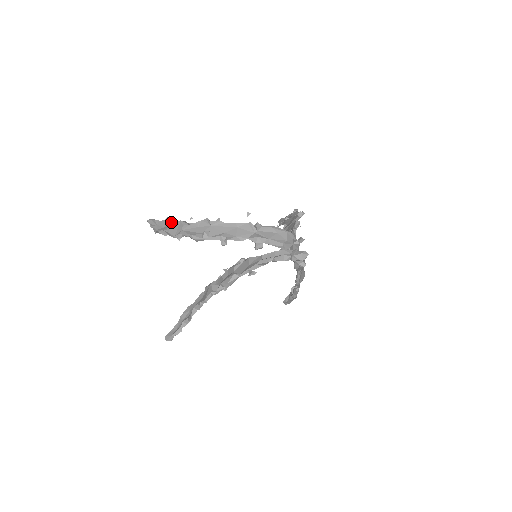
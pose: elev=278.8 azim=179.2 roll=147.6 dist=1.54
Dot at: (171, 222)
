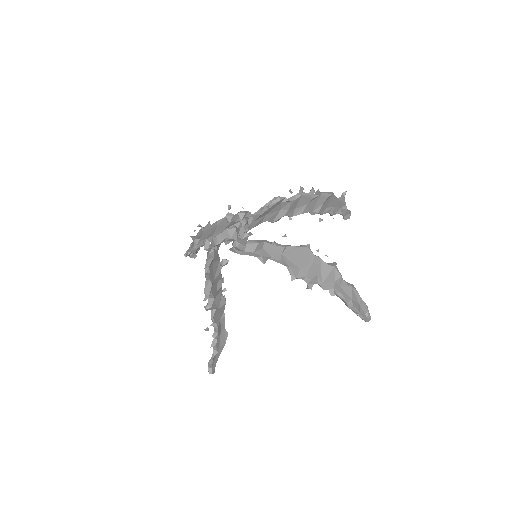
Dot at: occluded
